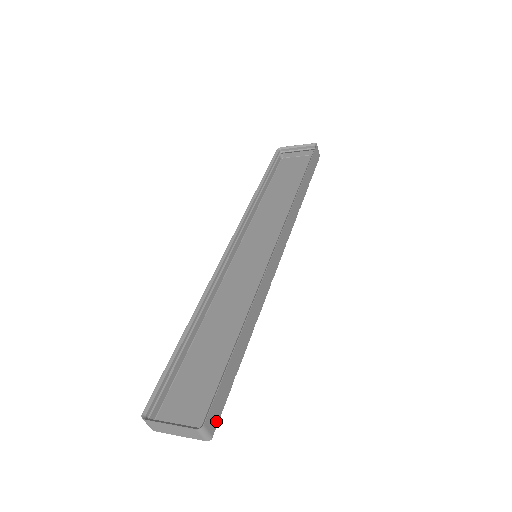
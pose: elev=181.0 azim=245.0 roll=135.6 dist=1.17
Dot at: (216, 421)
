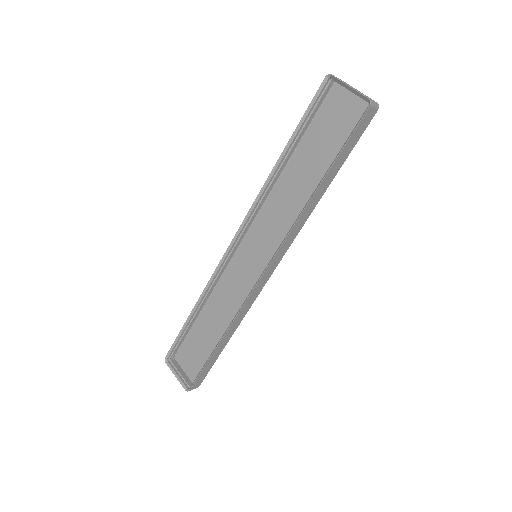
Dot at: (201, 382)
